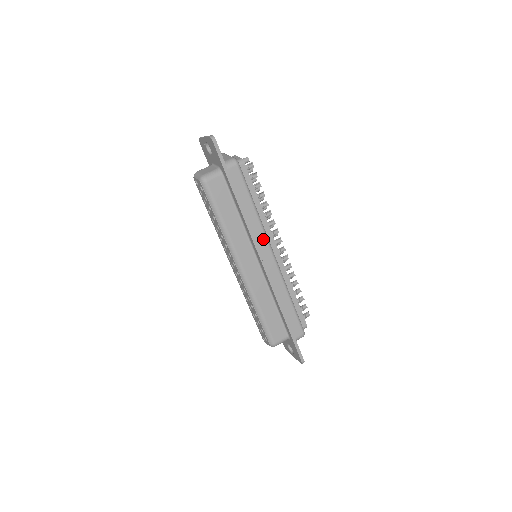
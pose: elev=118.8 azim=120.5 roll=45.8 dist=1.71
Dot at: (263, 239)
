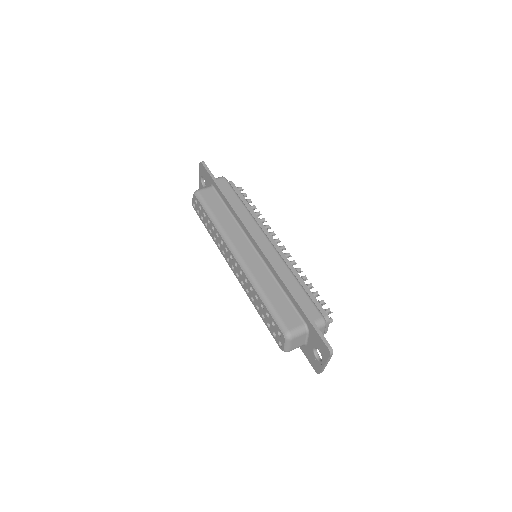
Dot at: (256, 227)
